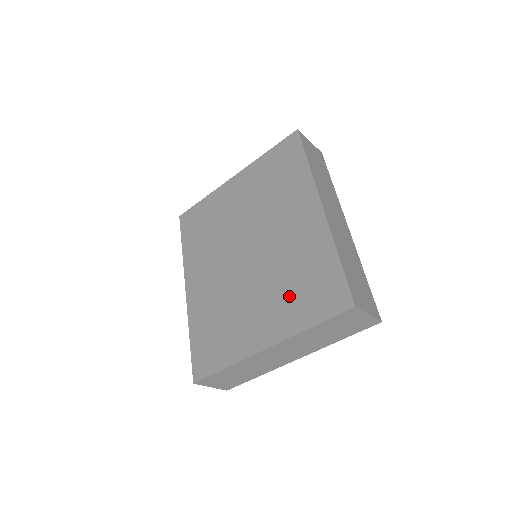
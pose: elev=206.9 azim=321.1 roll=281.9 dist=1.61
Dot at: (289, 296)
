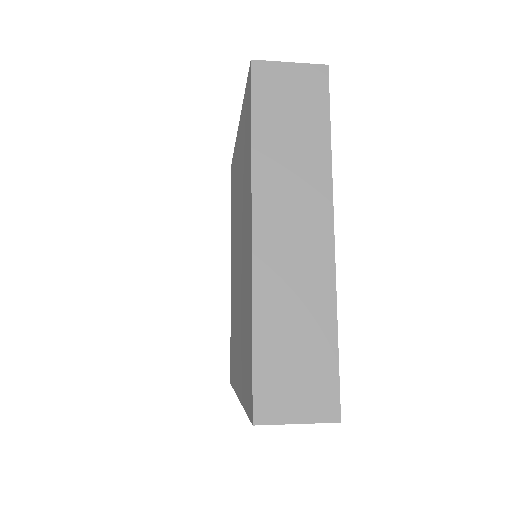
Dot at: (242, 350)
